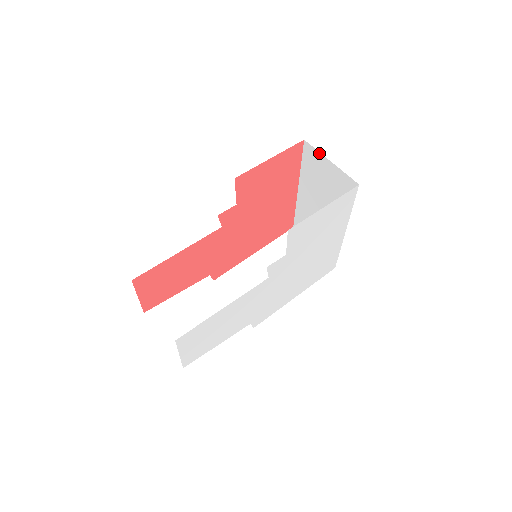
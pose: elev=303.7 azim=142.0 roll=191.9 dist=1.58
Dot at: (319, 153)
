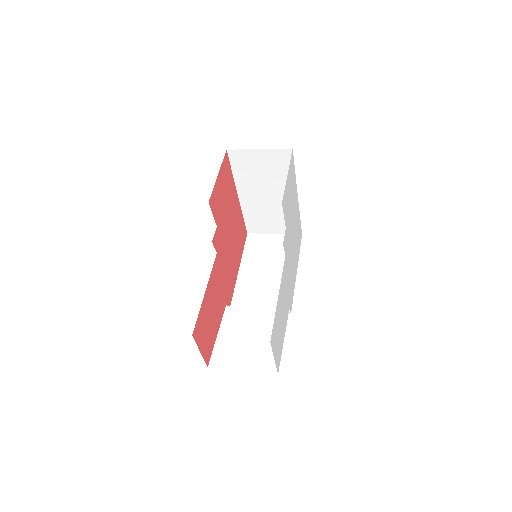
Dot at: (245, 150)
